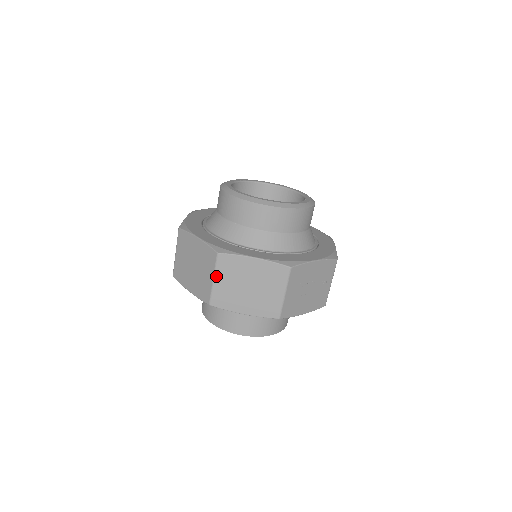
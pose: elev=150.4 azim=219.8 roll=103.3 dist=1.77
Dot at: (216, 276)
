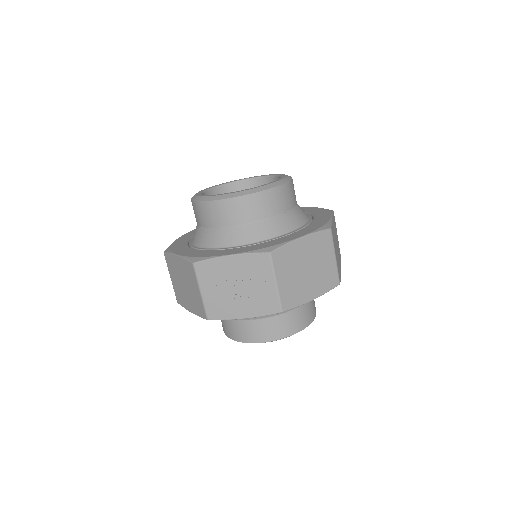
Dot at: (170, 275)
